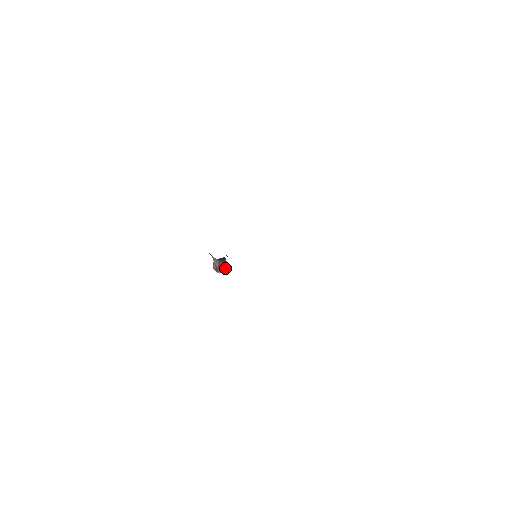
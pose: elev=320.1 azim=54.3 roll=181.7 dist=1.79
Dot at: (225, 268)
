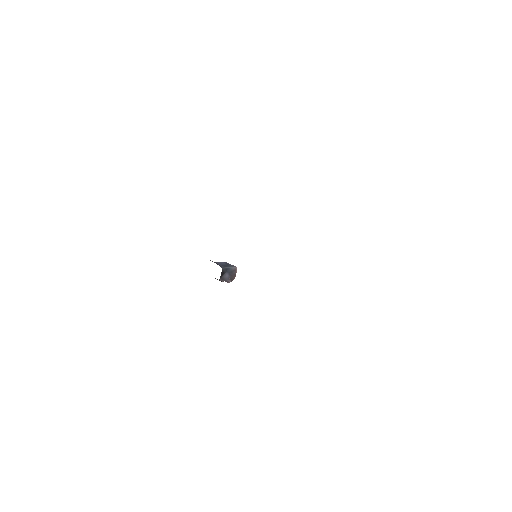
Dot at: (232, 273)
